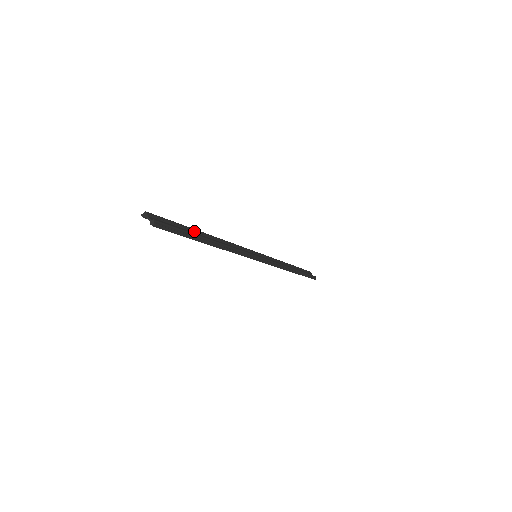
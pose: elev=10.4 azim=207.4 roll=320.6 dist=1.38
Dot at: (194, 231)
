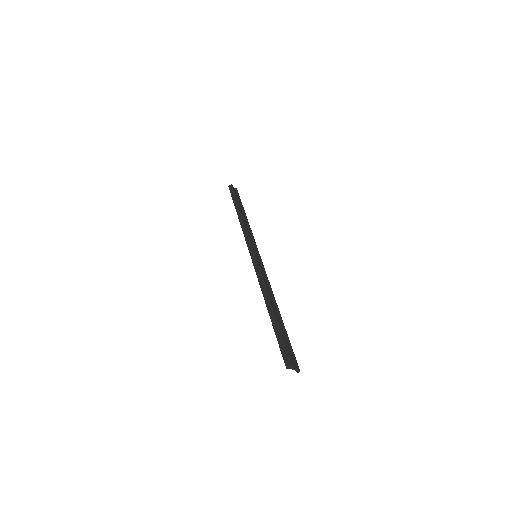
Dot at: (277, 321)
